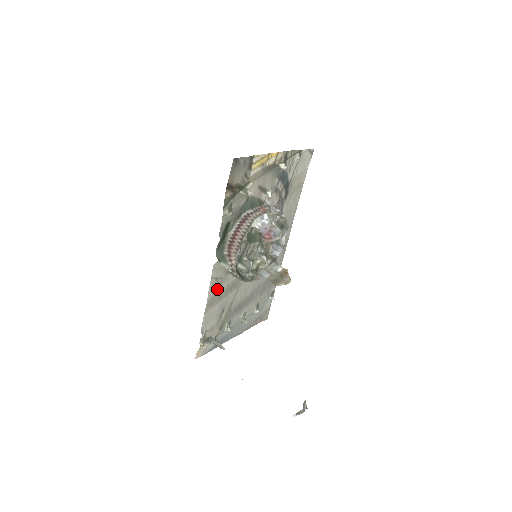
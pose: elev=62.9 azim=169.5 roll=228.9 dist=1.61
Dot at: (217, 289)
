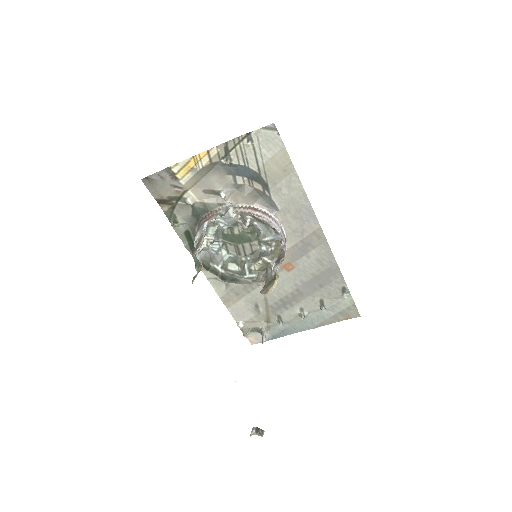
Dot at: (227, 287)
